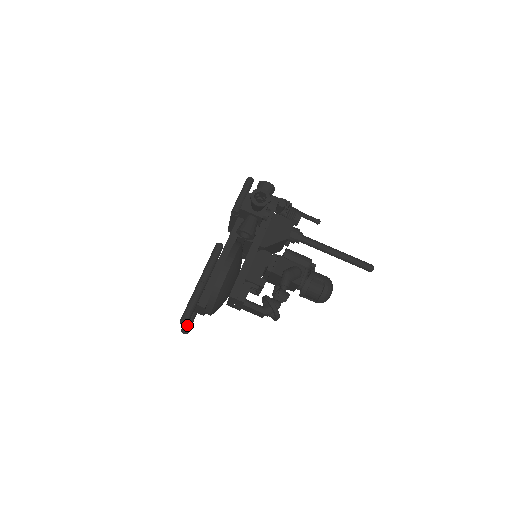
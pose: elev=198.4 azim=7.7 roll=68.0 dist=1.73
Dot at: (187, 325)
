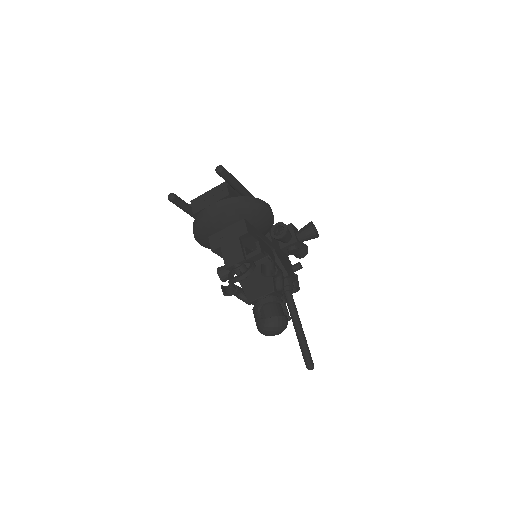
Dot at: (180, 198)
